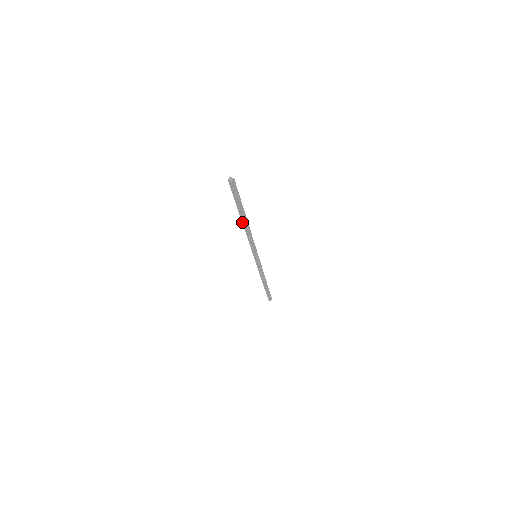
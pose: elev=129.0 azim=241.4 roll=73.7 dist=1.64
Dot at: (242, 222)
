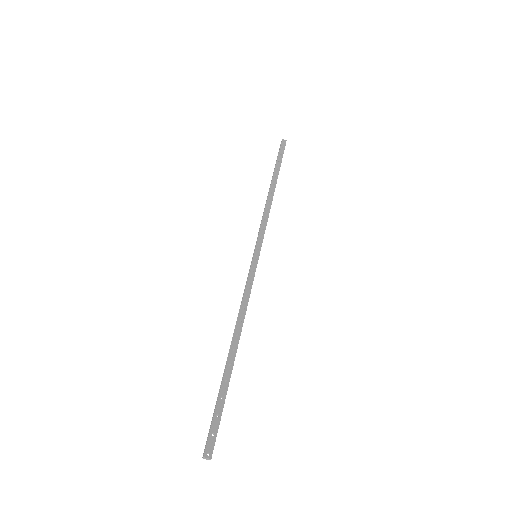
Dot at: (230, 347)
